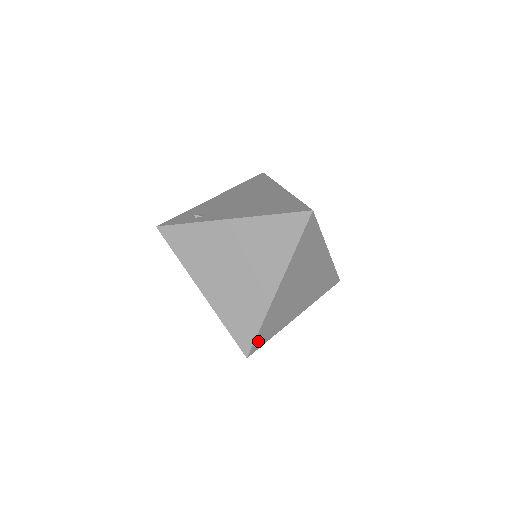
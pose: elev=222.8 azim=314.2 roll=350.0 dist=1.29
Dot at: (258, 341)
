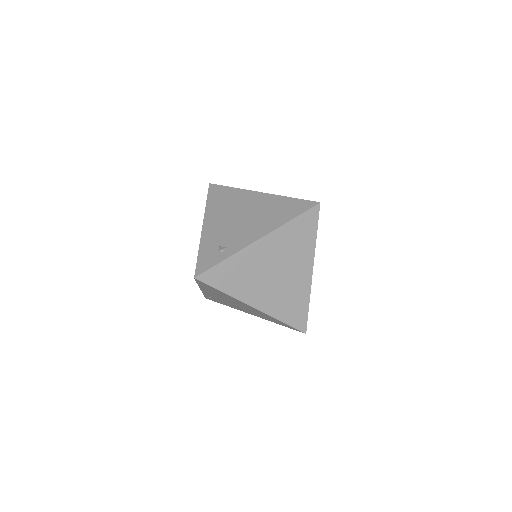
Dot at: occluded
